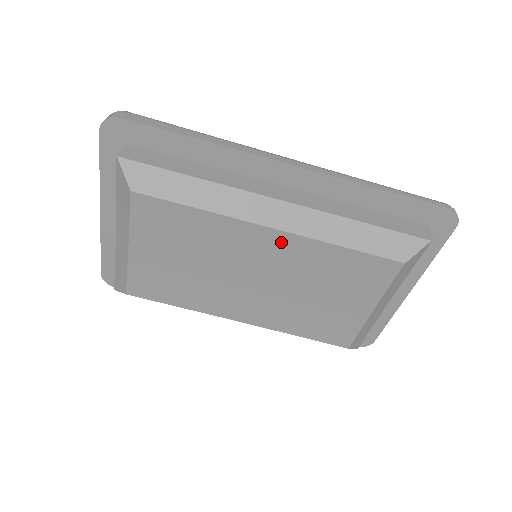
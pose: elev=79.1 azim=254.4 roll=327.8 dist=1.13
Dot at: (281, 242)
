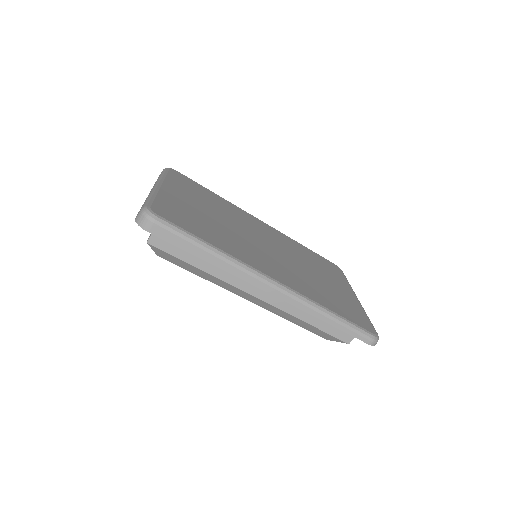
Dot at: occluded
